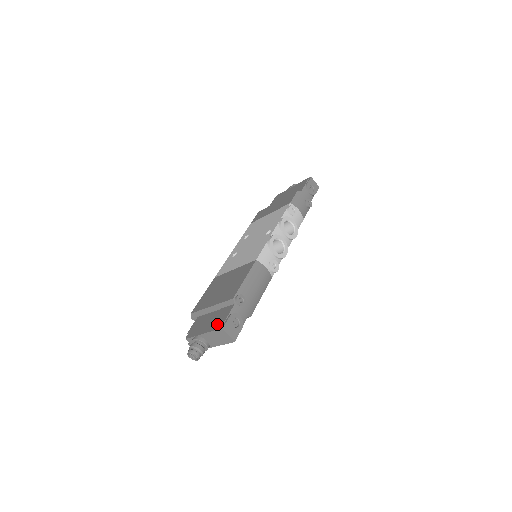
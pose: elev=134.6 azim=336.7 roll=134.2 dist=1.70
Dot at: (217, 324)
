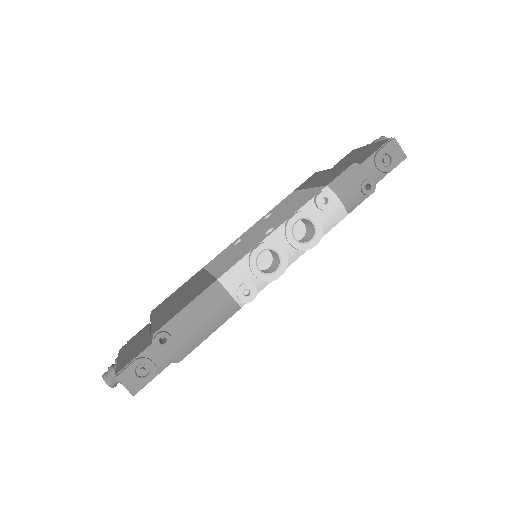
Dot at: (124, 362)
